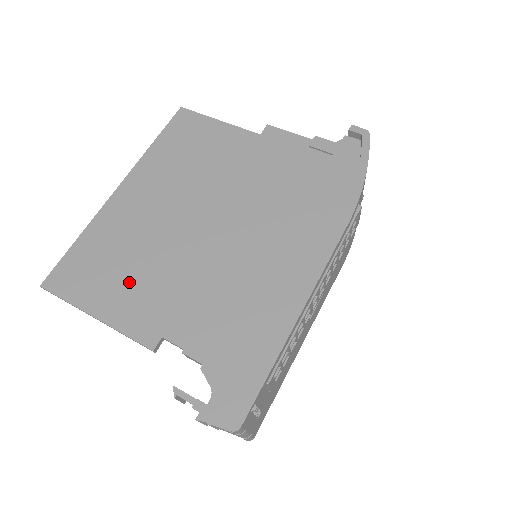
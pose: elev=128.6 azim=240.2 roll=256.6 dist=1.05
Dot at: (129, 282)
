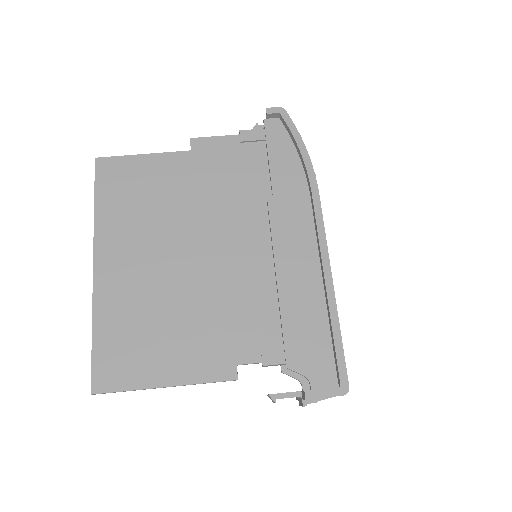
Dot at: (173, 340)
